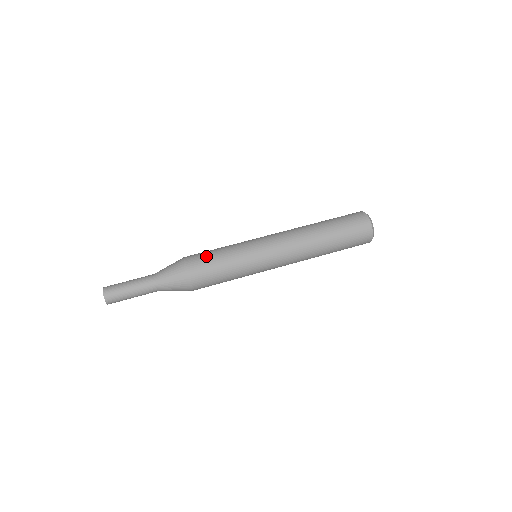
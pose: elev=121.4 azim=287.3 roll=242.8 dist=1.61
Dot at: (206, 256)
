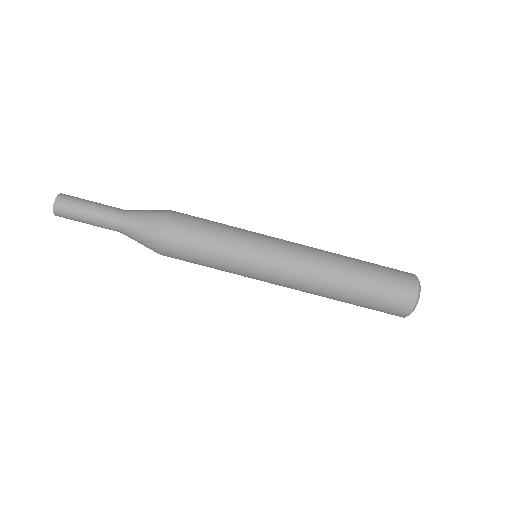
Dot at: (195, 223)
